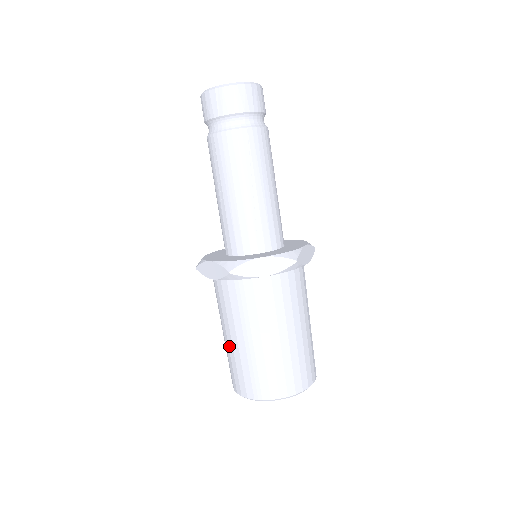
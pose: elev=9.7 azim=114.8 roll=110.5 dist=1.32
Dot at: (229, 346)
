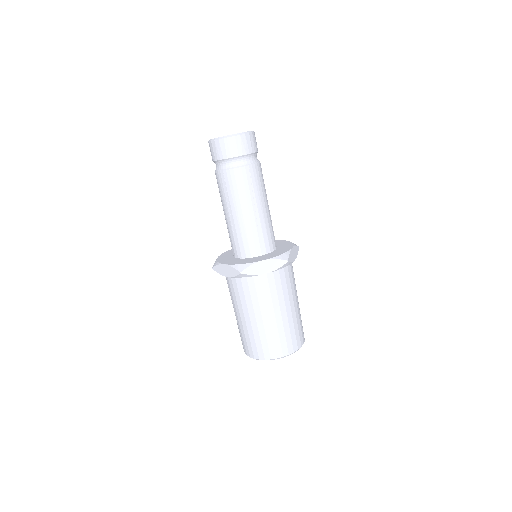
Dot at: occluded
